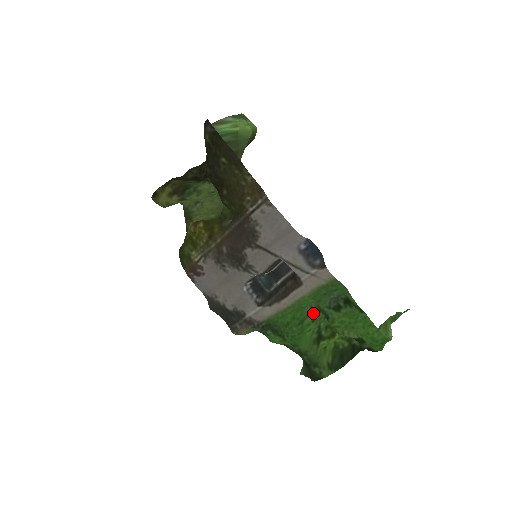
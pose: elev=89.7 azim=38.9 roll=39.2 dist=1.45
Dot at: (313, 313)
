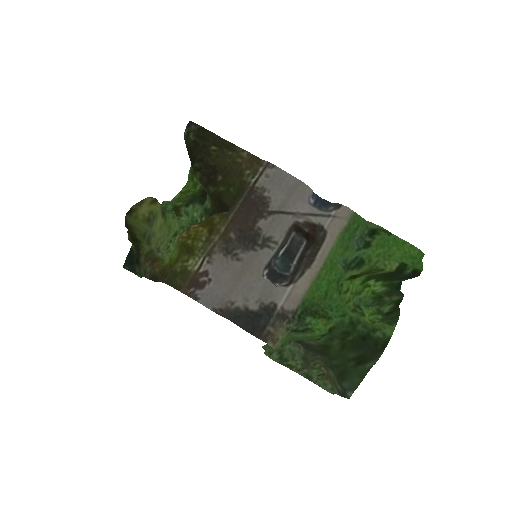
Dot at: (345, 270)
